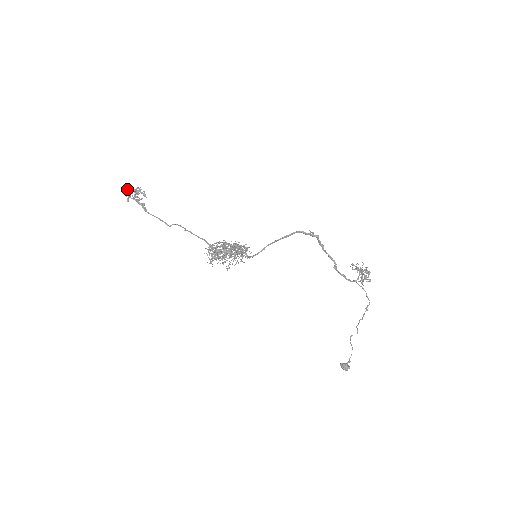
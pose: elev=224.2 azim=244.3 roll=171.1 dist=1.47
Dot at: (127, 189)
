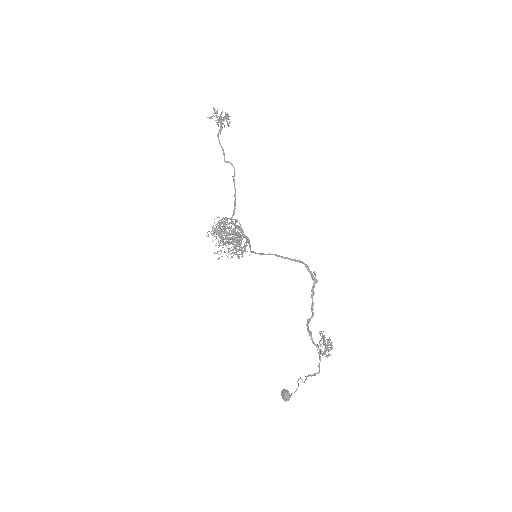
Dot at: (217, 110)
